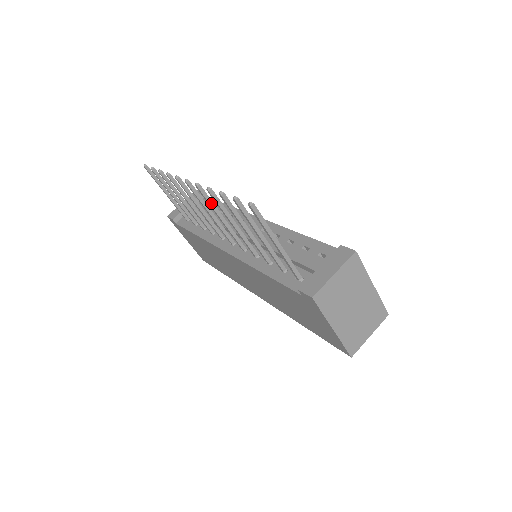
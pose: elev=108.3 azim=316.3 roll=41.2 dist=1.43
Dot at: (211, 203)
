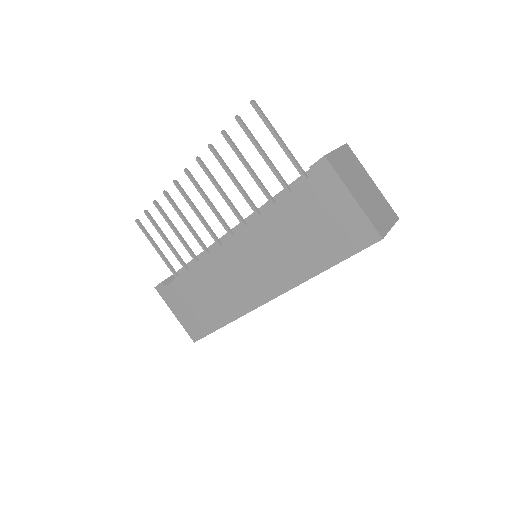
Dot at: (211, 175)
